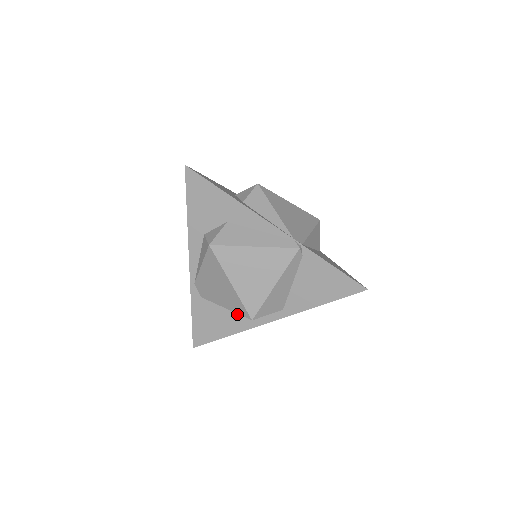
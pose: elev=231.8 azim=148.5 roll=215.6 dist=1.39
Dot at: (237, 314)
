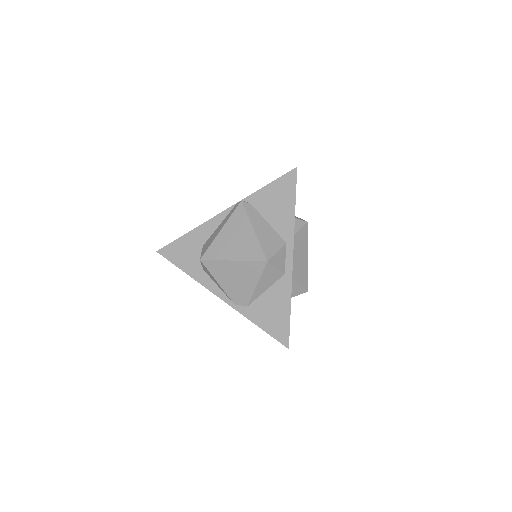
Dot at: (274, 285)
